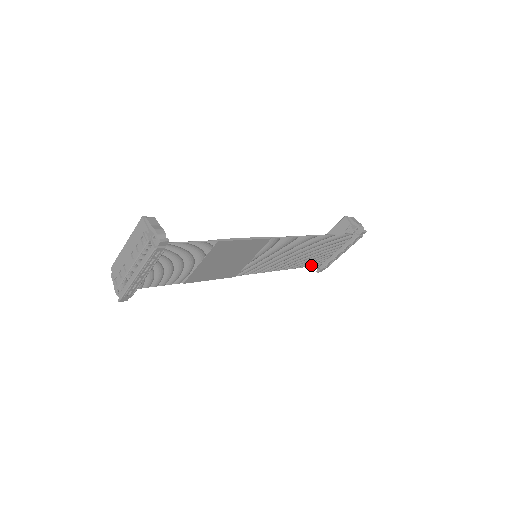
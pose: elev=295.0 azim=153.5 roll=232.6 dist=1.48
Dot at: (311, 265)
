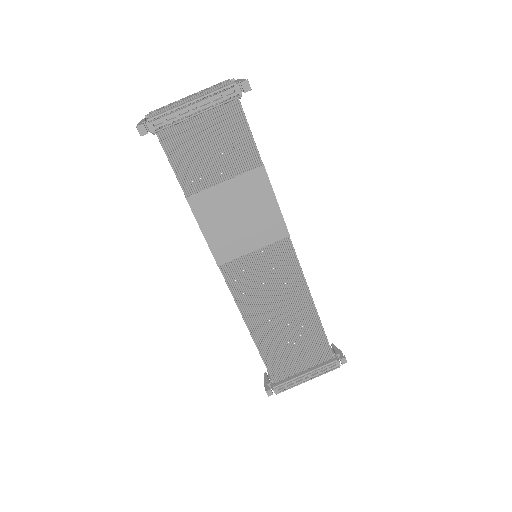
Dot at: (269, 368)
